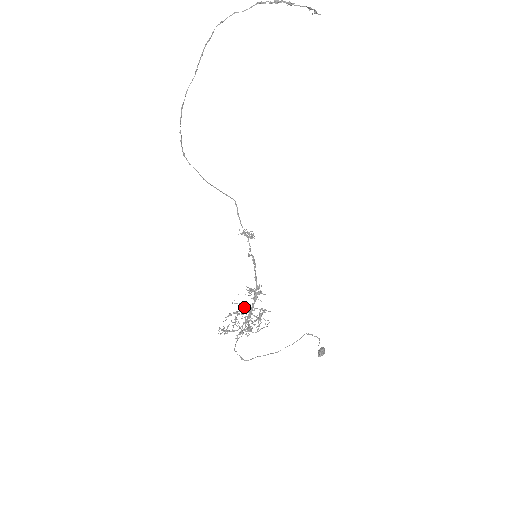
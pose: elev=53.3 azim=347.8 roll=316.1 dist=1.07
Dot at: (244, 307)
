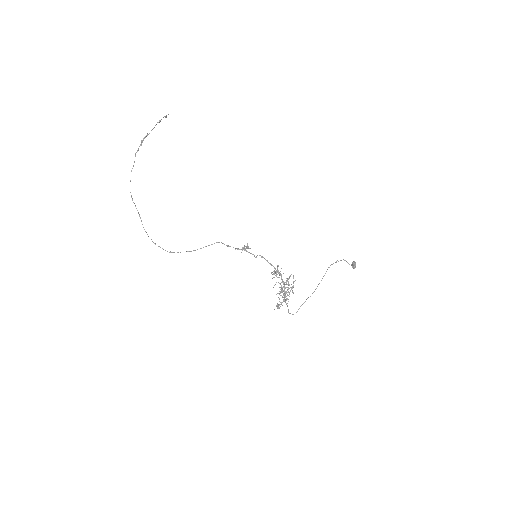
Dot at: occluded
